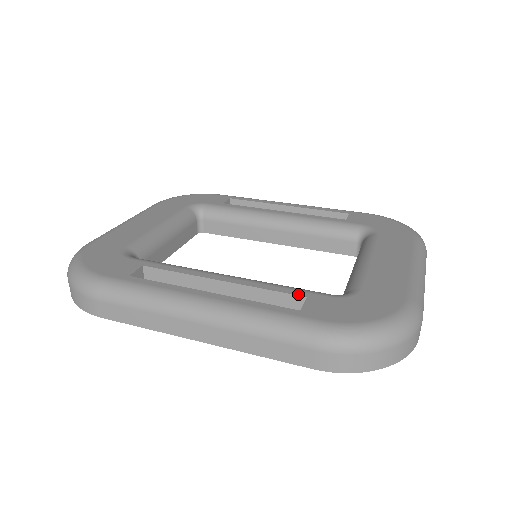
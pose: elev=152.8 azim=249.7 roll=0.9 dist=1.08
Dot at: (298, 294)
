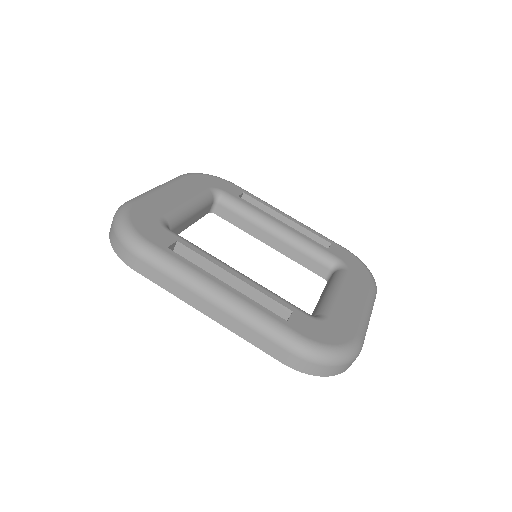
Dot at: (287, 307)
